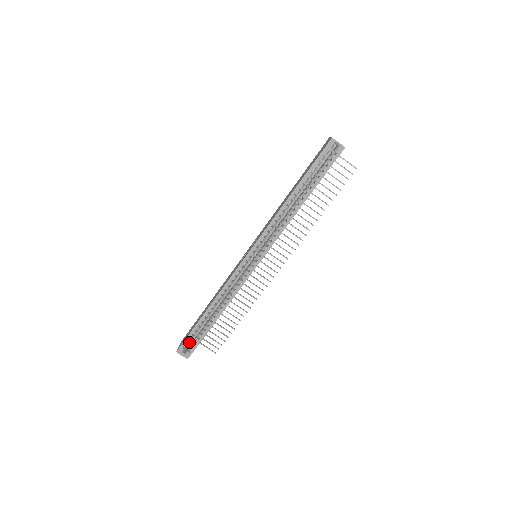
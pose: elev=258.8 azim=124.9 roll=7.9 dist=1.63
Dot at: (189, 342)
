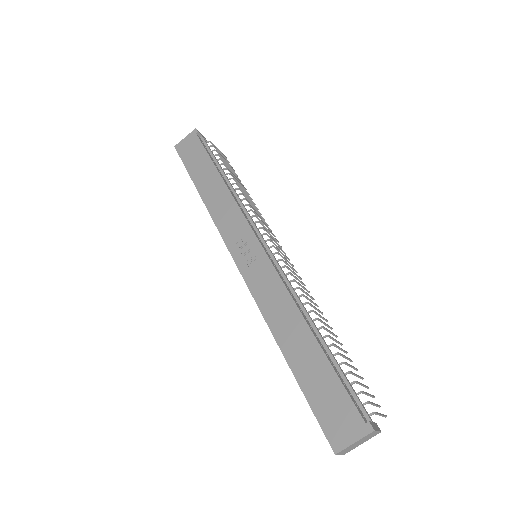
Dot at: occluded
